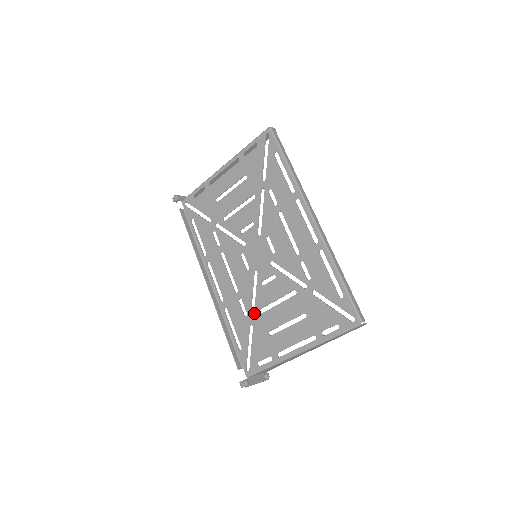
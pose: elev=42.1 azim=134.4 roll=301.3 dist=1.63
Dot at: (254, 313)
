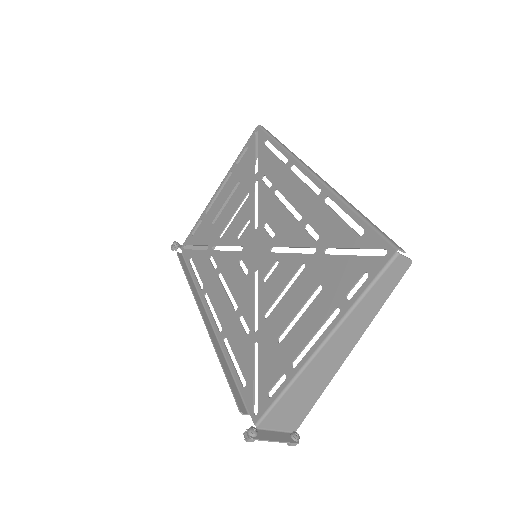
Dot at: occluded
